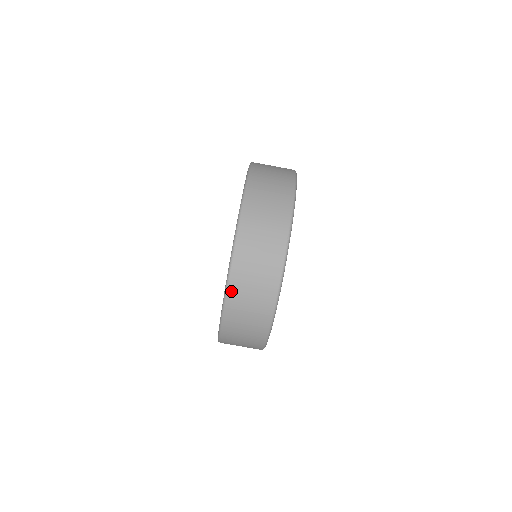
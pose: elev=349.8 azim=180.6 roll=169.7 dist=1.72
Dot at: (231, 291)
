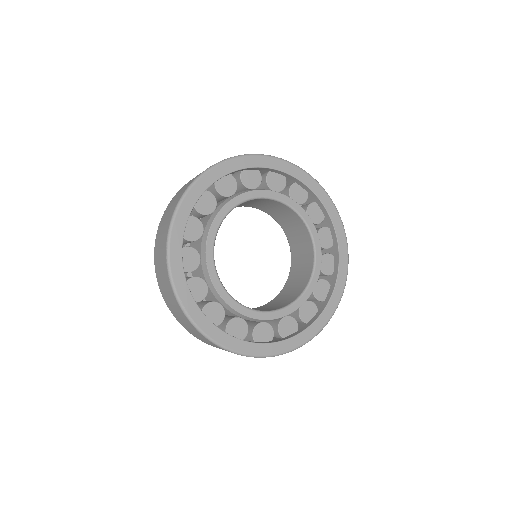
Dot at: (169, 307)
